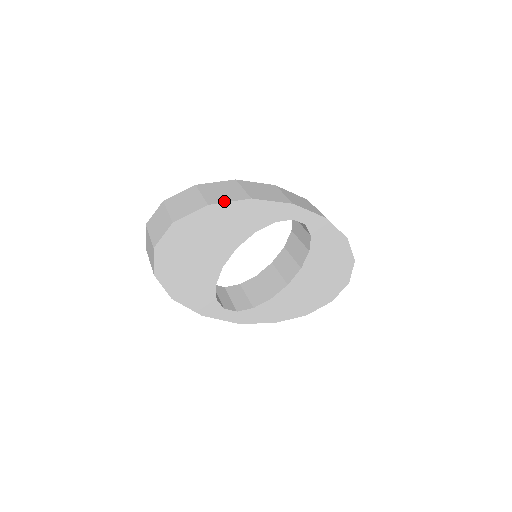
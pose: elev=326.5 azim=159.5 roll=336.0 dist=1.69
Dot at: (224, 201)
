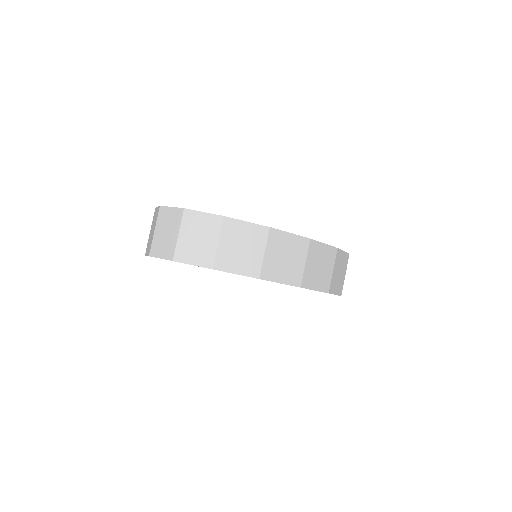
Dot at: (231, 271)
